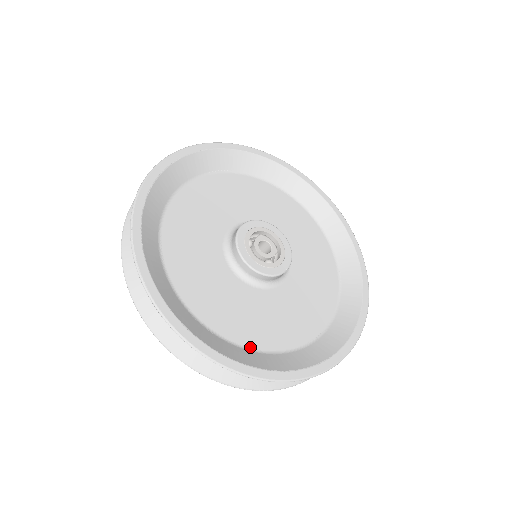
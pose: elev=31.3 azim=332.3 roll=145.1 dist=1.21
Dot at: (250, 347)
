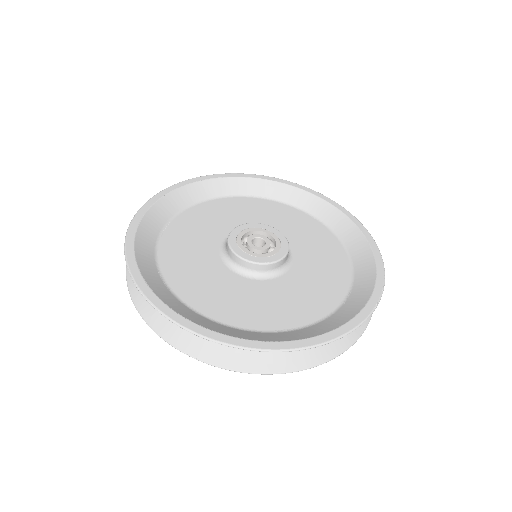
Dot at: (201, 313)
